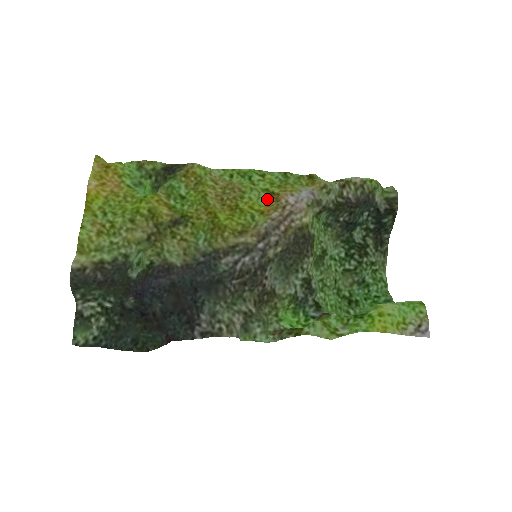
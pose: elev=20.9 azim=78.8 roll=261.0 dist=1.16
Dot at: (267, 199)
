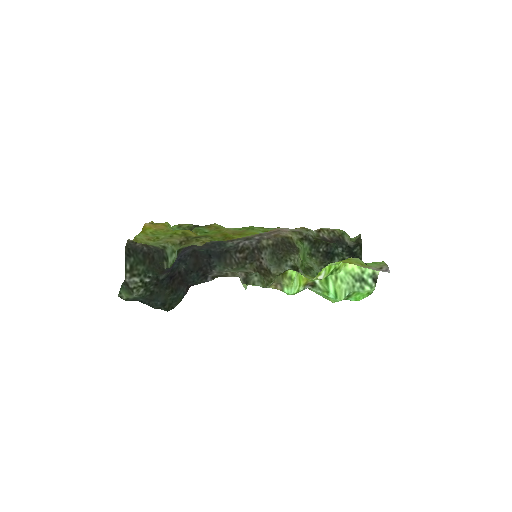
Dot at: occluded
